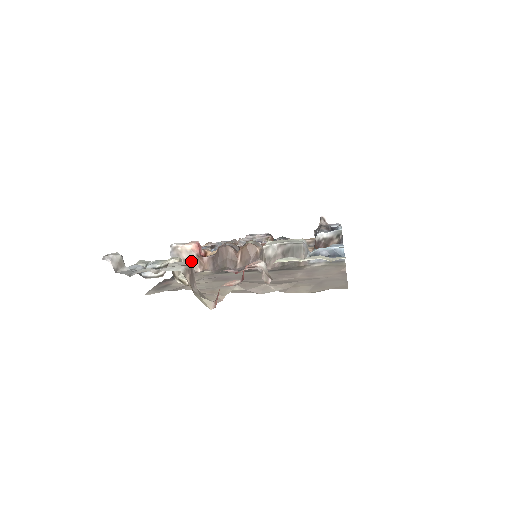
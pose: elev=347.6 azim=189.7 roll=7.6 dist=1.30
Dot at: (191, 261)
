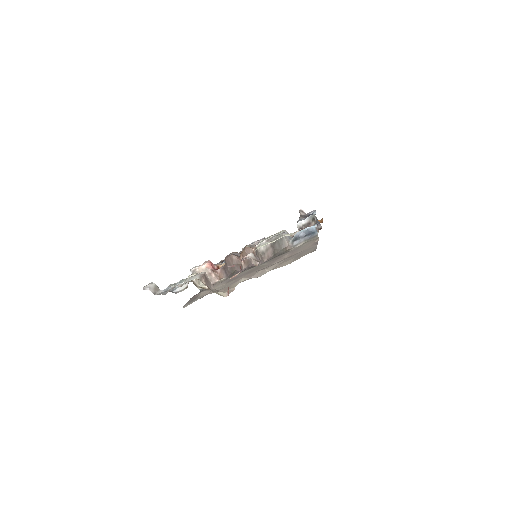
Dot at: (209, 276)
